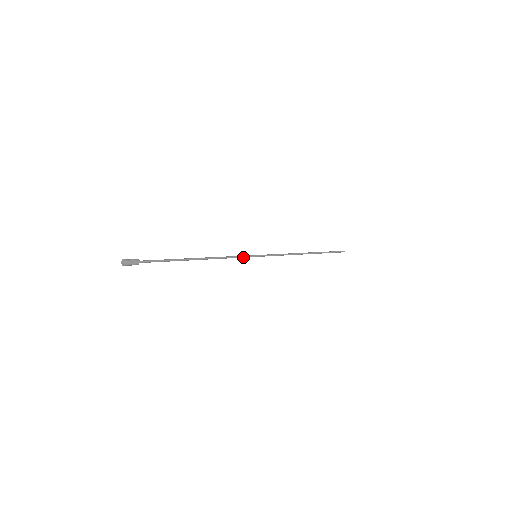
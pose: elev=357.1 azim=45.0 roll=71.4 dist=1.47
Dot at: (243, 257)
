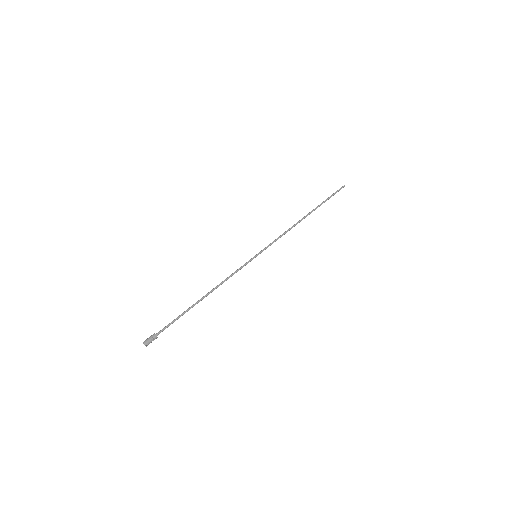
Dot at: occluded
